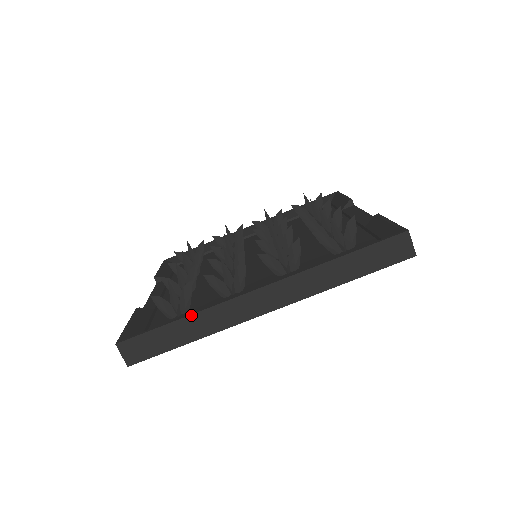
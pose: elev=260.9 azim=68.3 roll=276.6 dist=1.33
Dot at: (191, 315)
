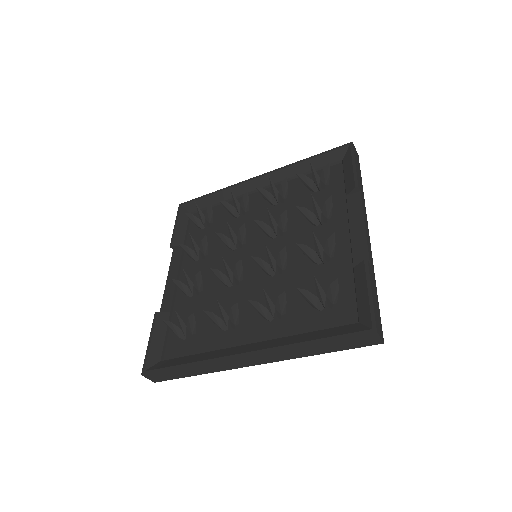
Dot at: (194, 365)
